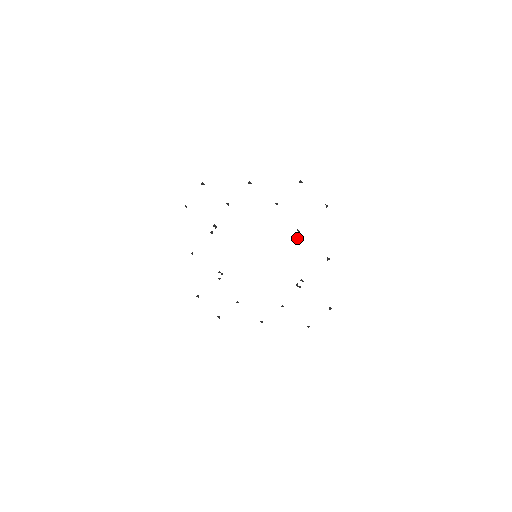
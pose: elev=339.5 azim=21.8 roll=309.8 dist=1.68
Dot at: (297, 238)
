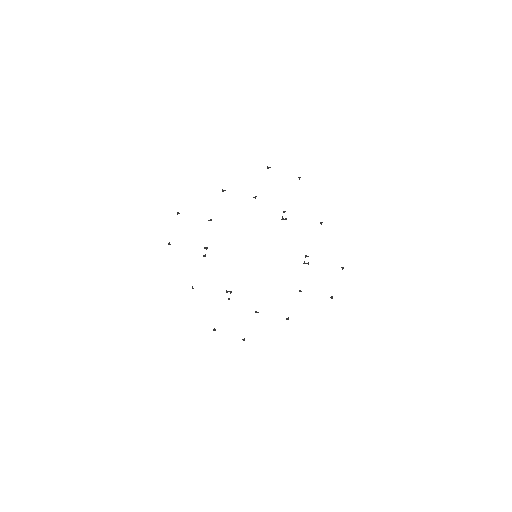
Dot at: (286, 219)
